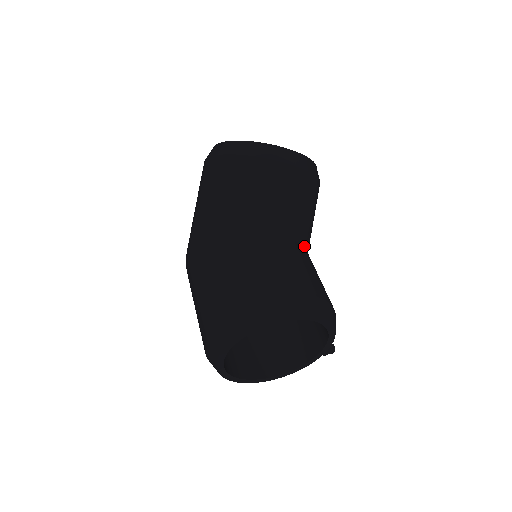
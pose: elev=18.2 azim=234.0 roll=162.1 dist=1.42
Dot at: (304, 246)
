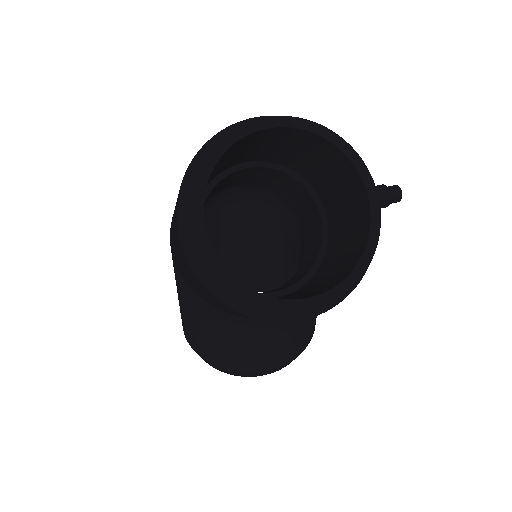
Dot at: occluded
